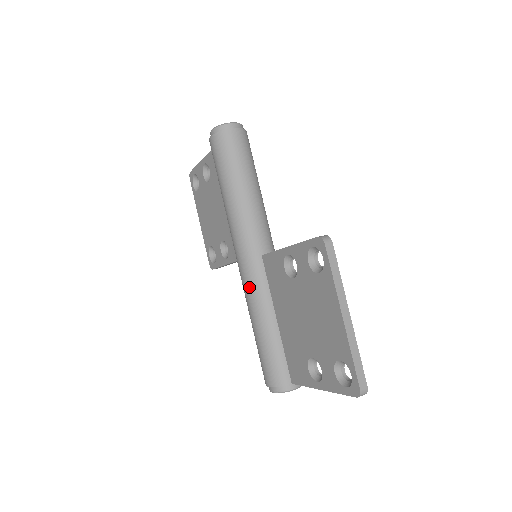
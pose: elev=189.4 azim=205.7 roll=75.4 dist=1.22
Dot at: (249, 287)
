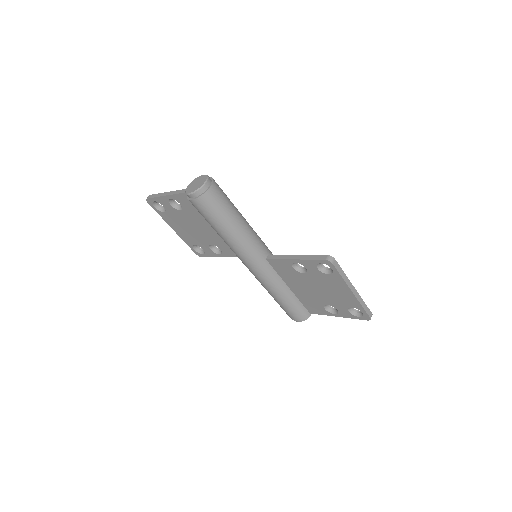
Dot at: (264, 280)
